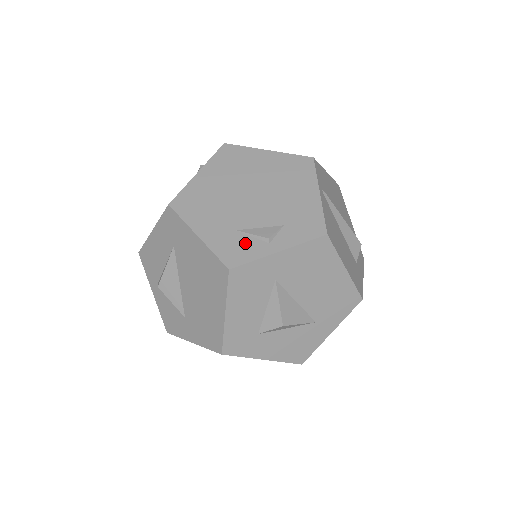
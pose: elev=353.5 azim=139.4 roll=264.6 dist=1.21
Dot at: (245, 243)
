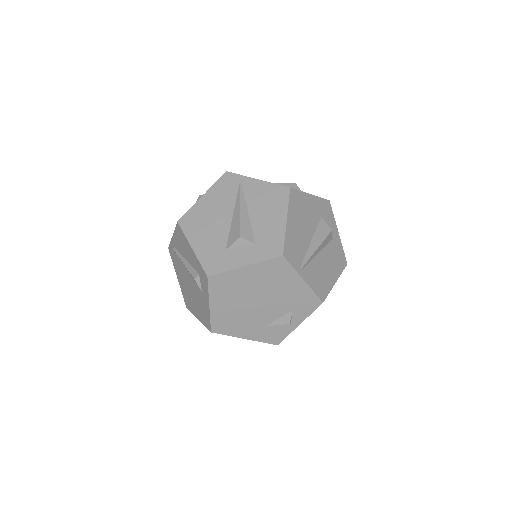
Dot at: (276, 330)
